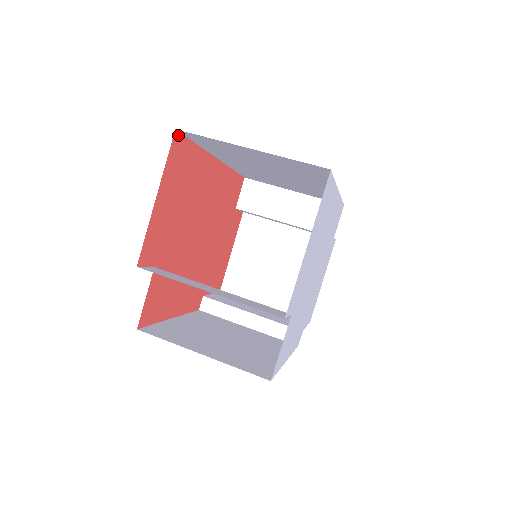
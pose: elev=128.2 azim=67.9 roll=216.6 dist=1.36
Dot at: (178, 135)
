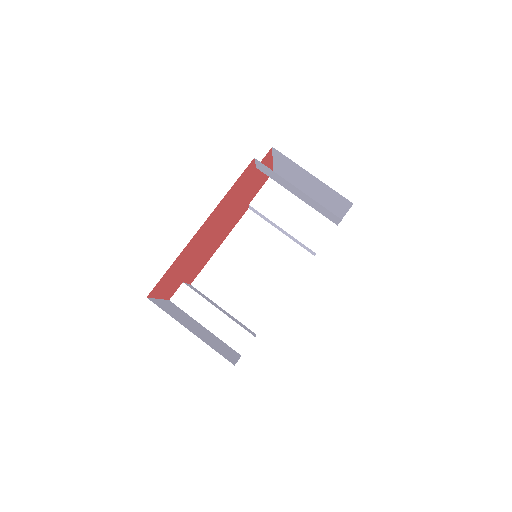
Dot at: (151, 292)
